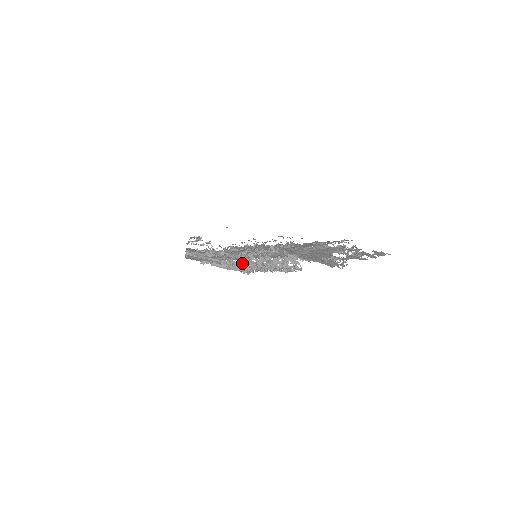
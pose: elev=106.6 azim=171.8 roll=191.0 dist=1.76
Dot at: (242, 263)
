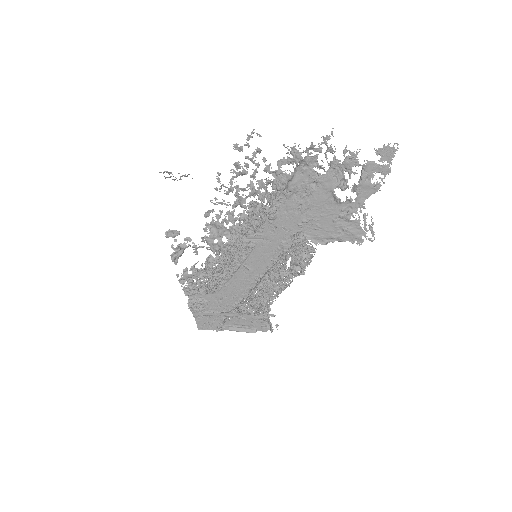
Dot at: occluded
